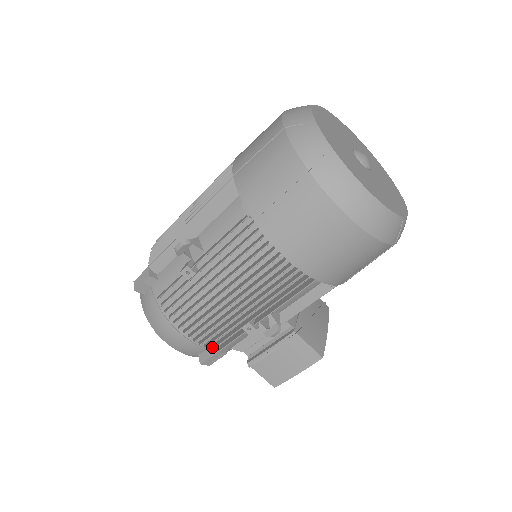
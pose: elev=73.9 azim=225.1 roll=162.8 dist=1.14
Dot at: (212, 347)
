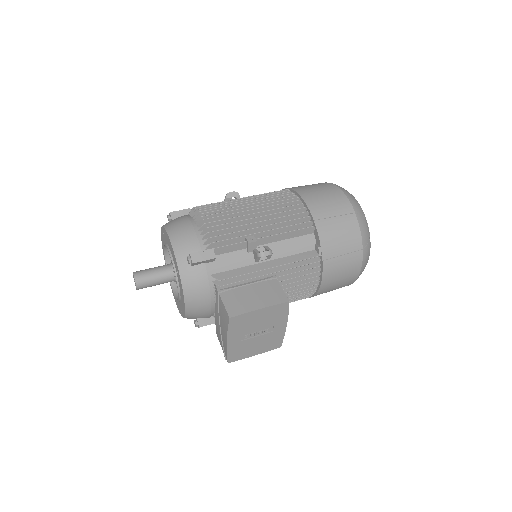
Dot at: (211, 245)
